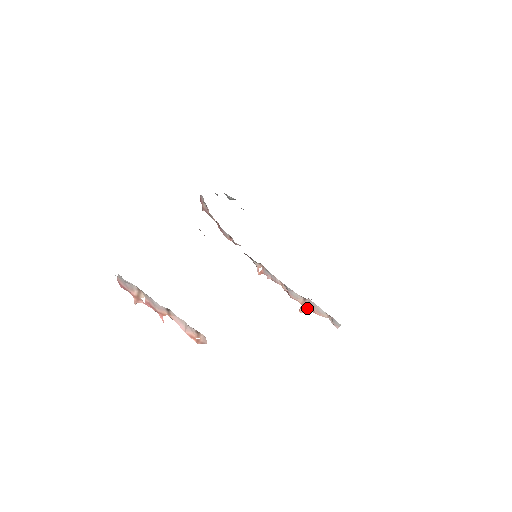
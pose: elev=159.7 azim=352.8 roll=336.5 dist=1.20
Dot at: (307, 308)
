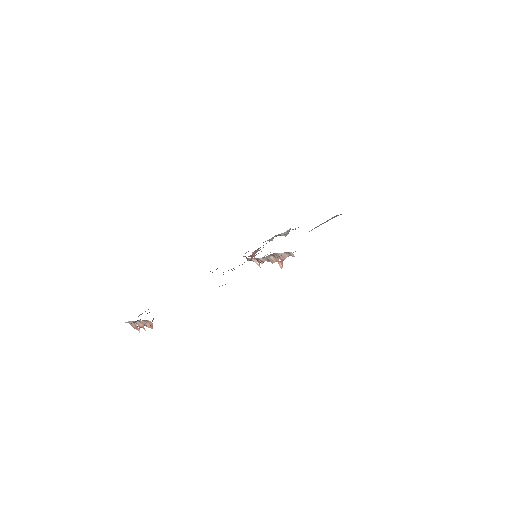
Dot at: (280, 261)
